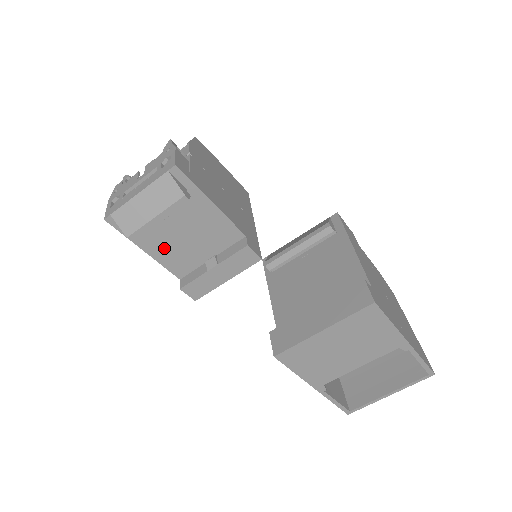
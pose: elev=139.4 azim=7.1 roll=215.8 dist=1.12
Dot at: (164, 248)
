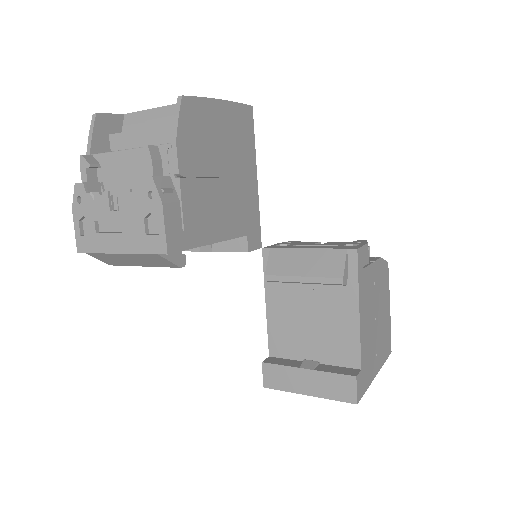
Dot at: occluded
